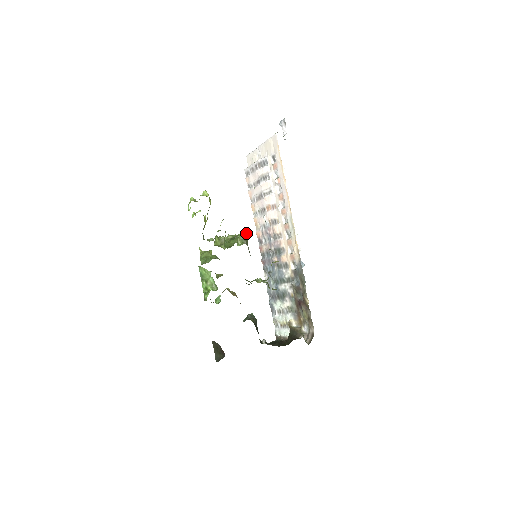
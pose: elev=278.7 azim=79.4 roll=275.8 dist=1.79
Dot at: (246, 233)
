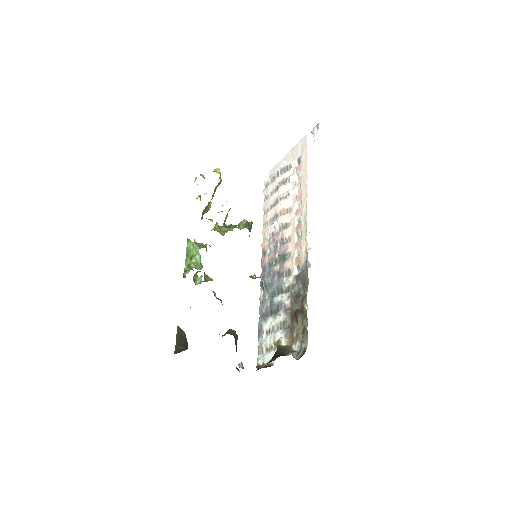
Dot at: (251, 222)
